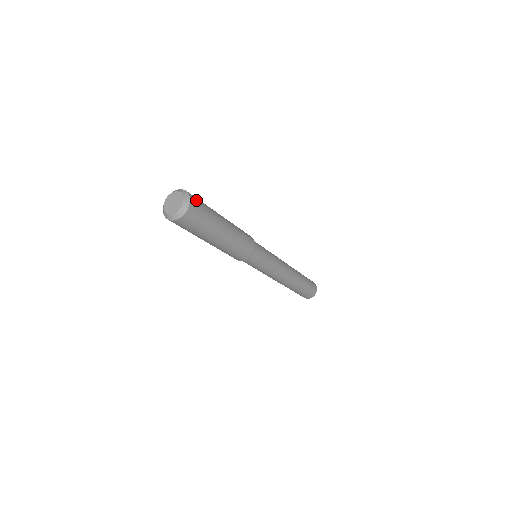
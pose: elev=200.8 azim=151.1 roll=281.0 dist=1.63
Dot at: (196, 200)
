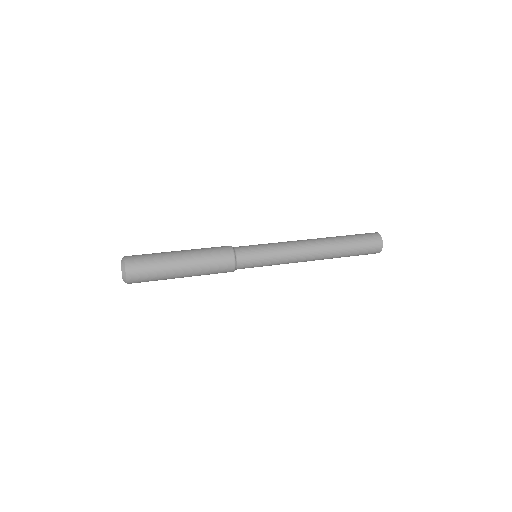
Dot at: (135, 267)
